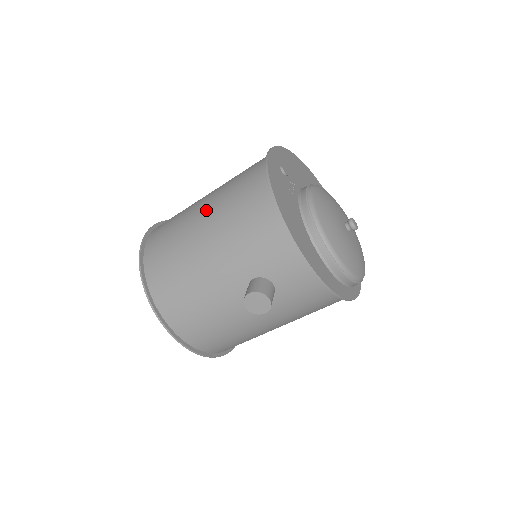
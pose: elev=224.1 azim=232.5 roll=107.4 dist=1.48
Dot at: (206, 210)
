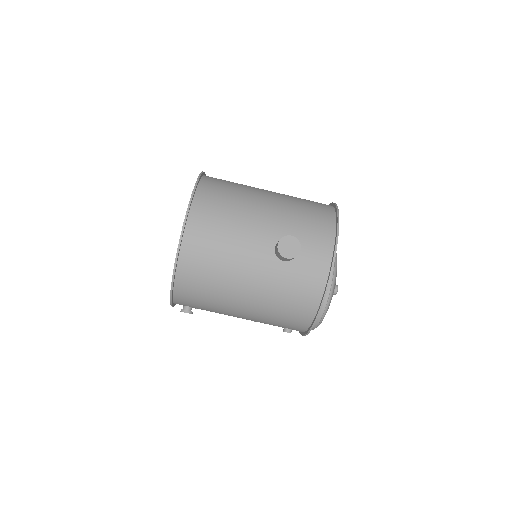
Dot at: (274, 192)
